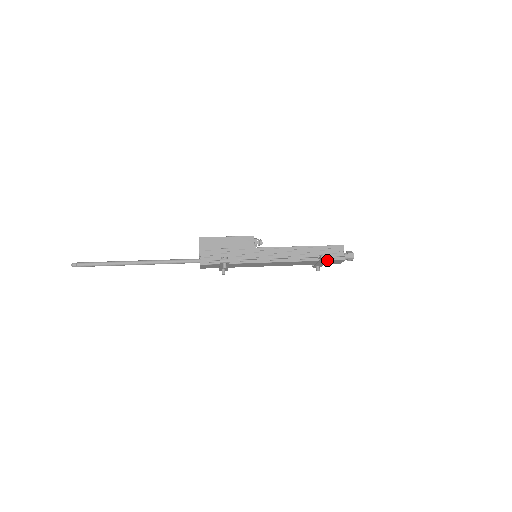
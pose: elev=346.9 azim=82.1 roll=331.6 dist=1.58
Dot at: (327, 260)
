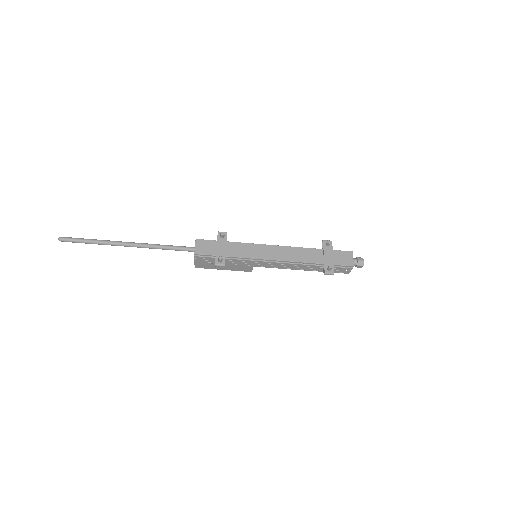
Dot at: (331, 246)
